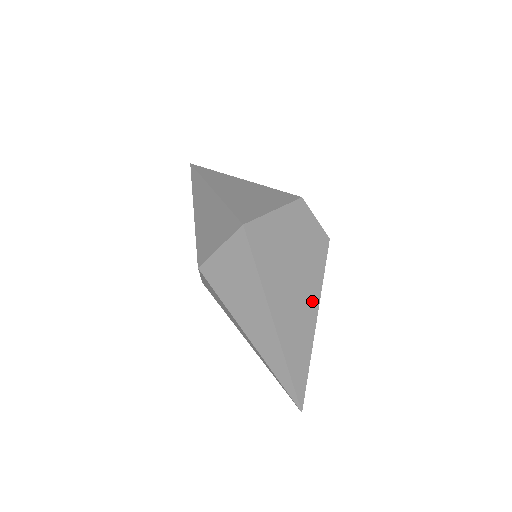
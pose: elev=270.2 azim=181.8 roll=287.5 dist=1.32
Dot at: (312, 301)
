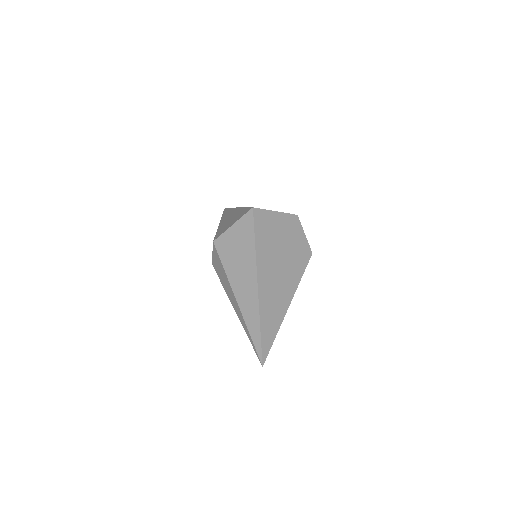
Dot at: (290, 287)
